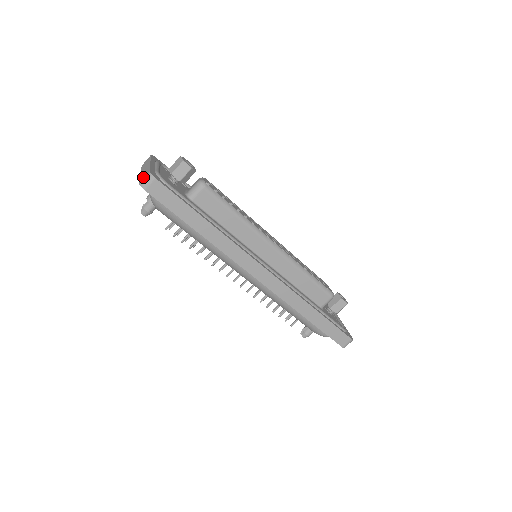
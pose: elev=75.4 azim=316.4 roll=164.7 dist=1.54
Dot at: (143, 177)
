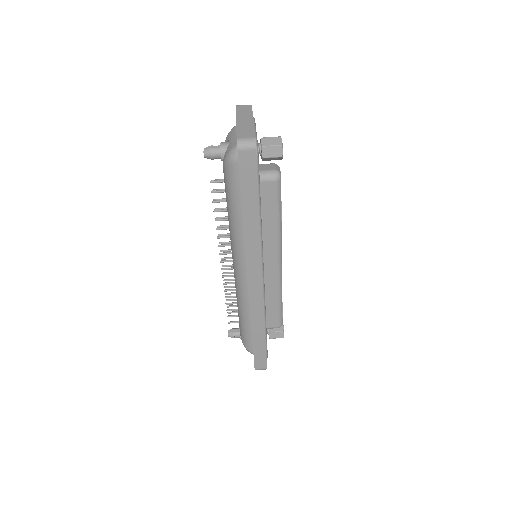
Dot at: (244, 136)
